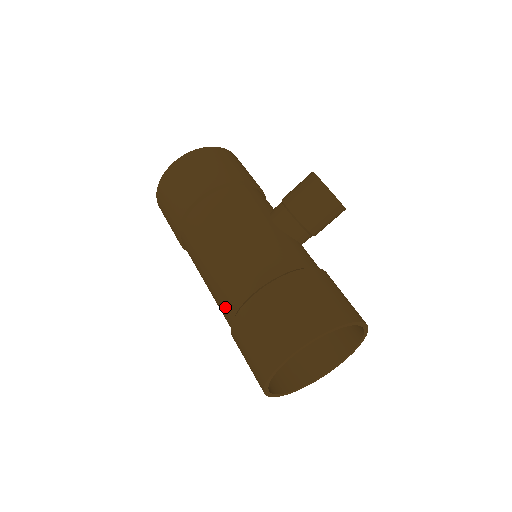
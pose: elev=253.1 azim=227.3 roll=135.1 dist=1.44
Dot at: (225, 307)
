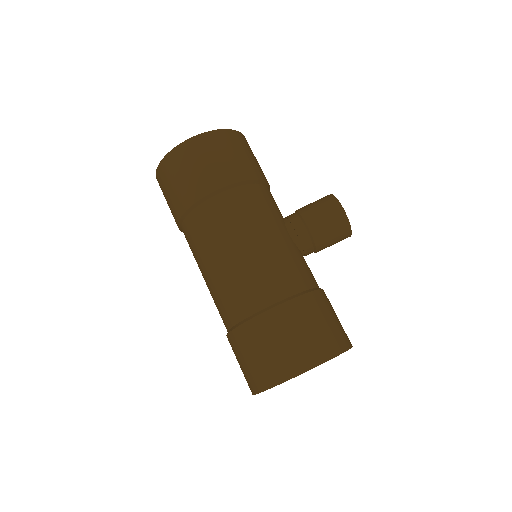
Dot at: (232, 307)
